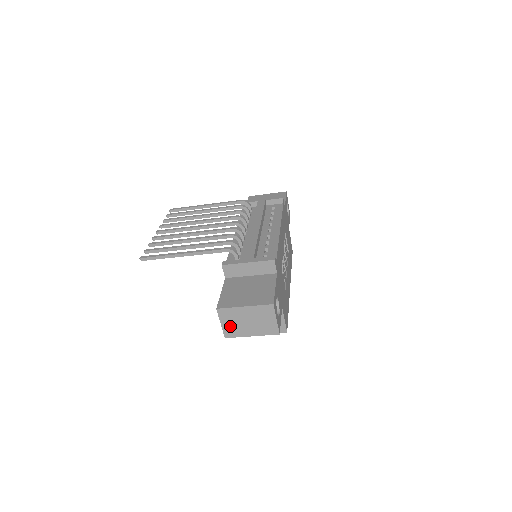
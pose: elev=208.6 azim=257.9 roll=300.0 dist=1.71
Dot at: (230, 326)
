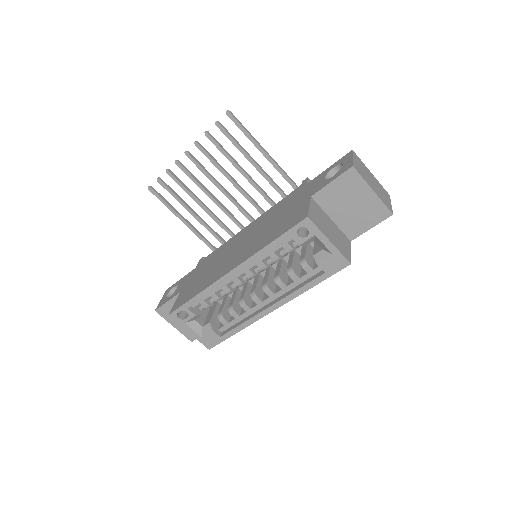
Dot at: (359, 167)
